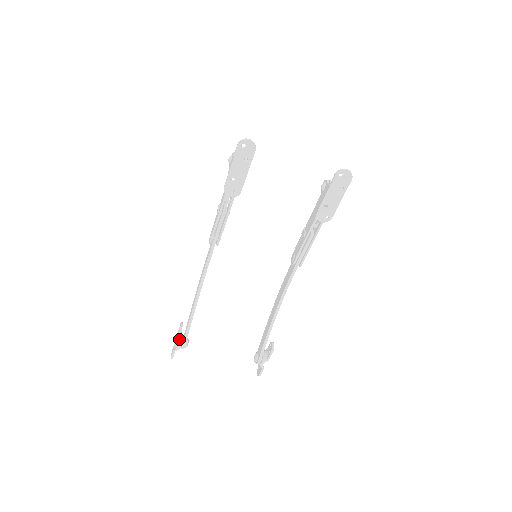
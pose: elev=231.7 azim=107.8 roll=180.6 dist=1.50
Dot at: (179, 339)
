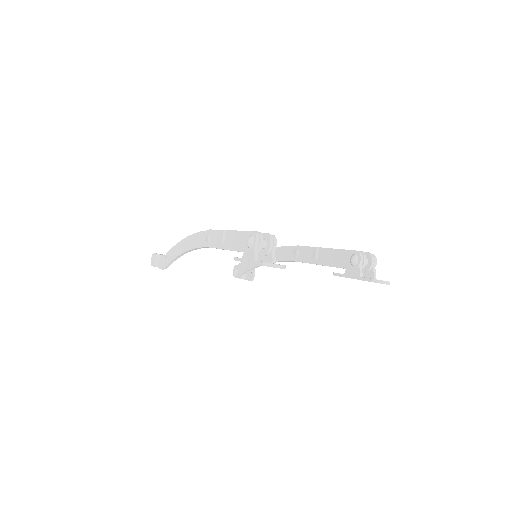
Dot at: occluded
